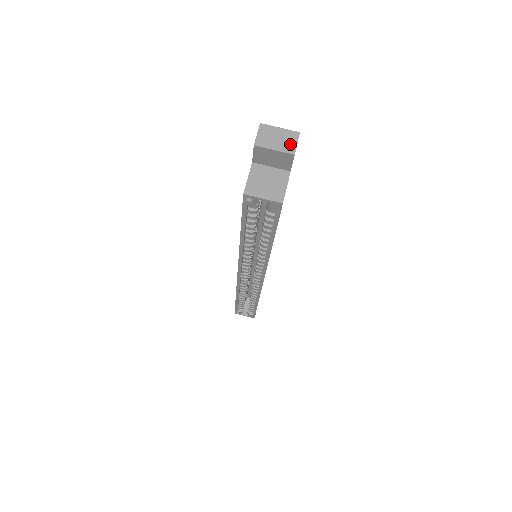
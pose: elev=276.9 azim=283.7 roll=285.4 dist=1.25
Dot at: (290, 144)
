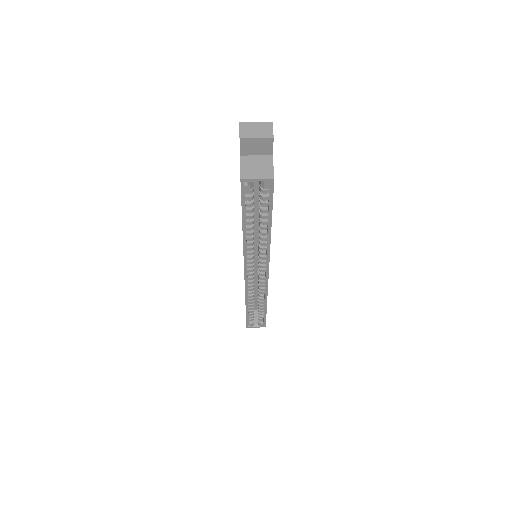
Dot at: (267, 131)
